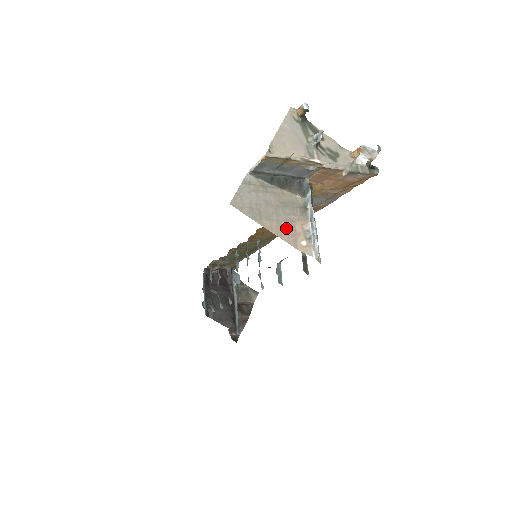
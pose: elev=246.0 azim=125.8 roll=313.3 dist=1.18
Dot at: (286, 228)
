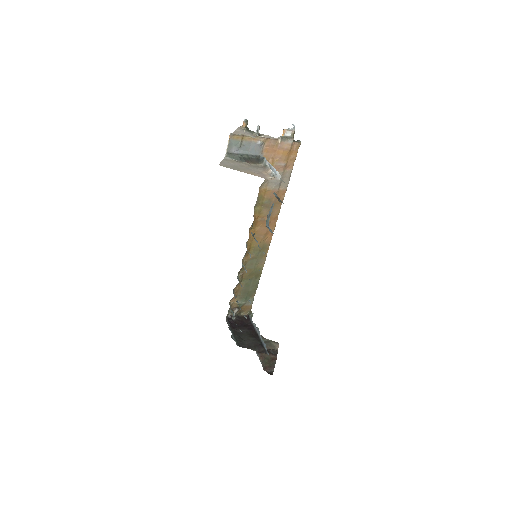
Dot at: (257, 173)
